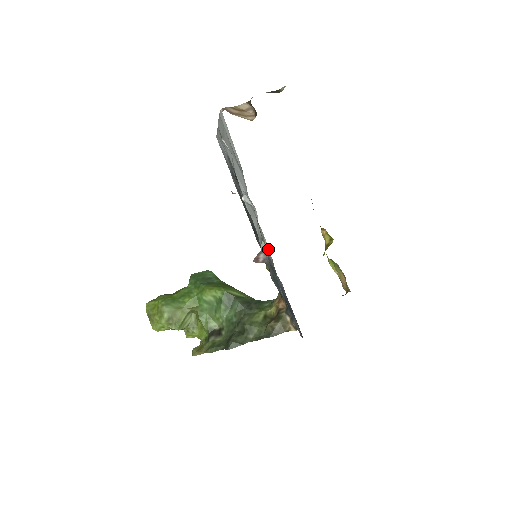
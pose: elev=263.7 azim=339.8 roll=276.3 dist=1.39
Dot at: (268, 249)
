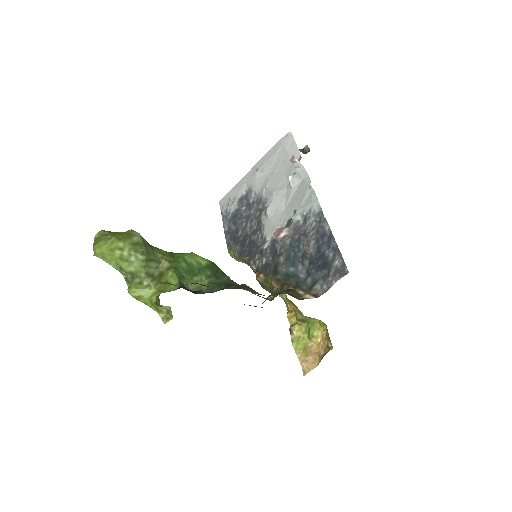
Dot at: (317, 200)
